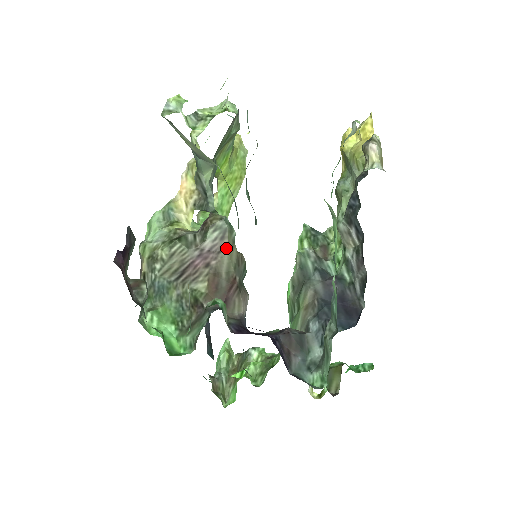
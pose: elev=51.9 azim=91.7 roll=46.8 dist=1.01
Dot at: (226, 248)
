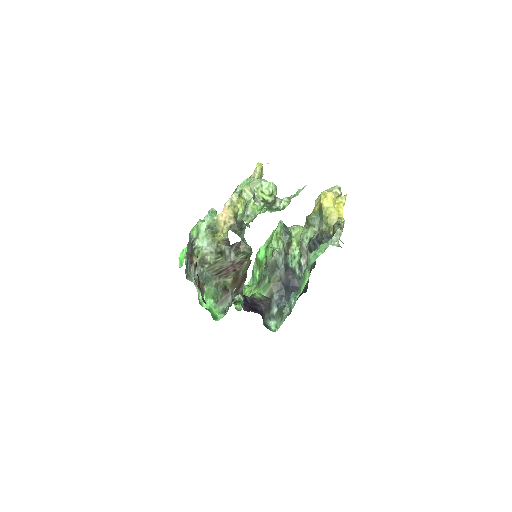
Dot at: (246, 262)
